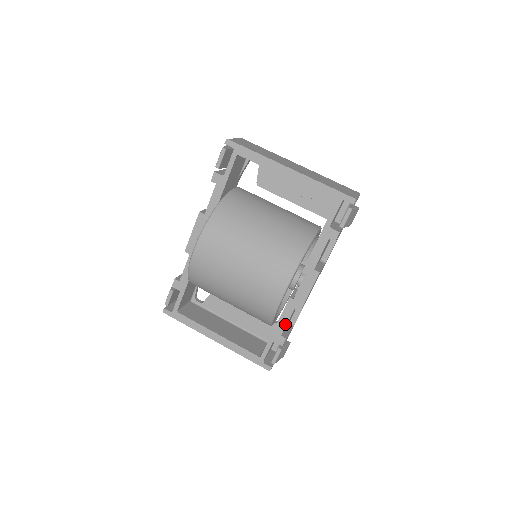
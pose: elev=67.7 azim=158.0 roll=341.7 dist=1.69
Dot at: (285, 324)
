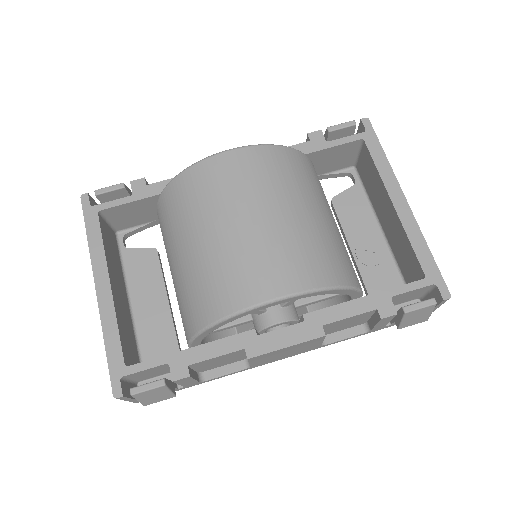
Dot at: (211, 356)
